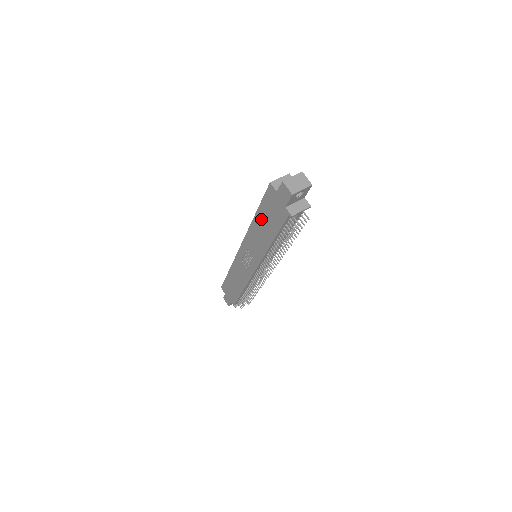
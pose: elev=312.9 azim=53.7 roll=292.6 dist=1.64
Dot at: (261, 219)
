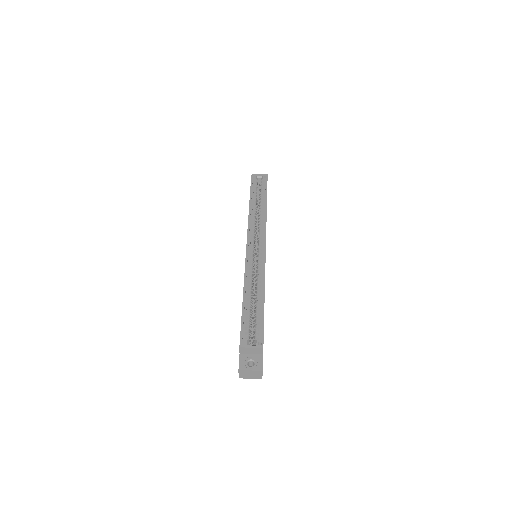
Dot at: occluded
